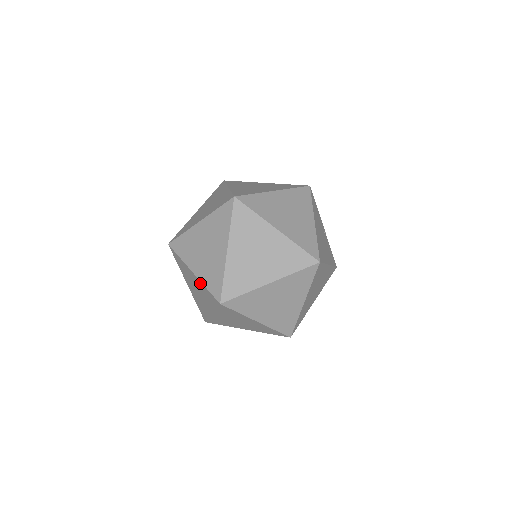
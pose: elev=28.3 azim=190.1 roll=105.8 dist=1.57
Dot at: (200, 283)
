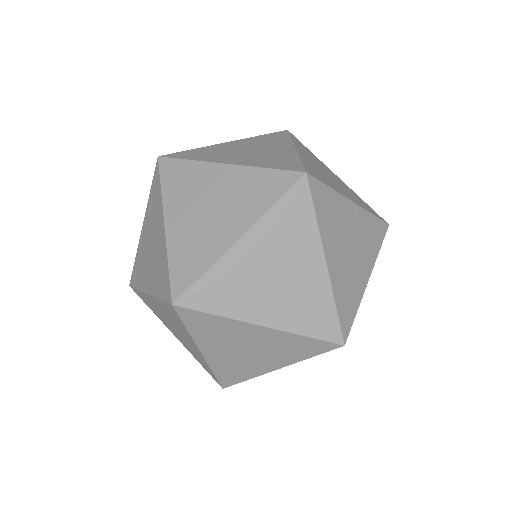
Dot at: occluded
